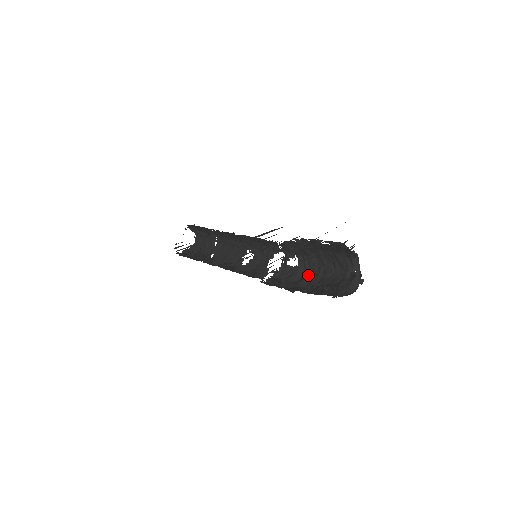
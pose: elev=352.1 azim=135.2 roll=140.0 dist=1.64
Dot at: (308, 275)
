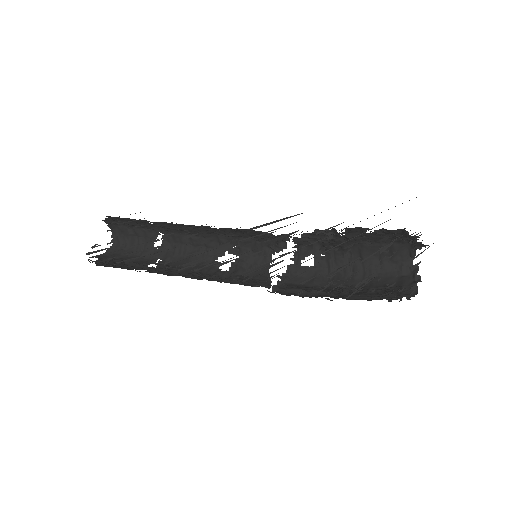
Dot at: (339, 276)
